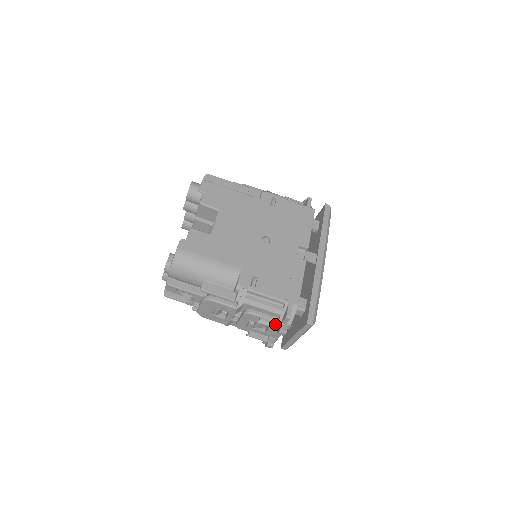
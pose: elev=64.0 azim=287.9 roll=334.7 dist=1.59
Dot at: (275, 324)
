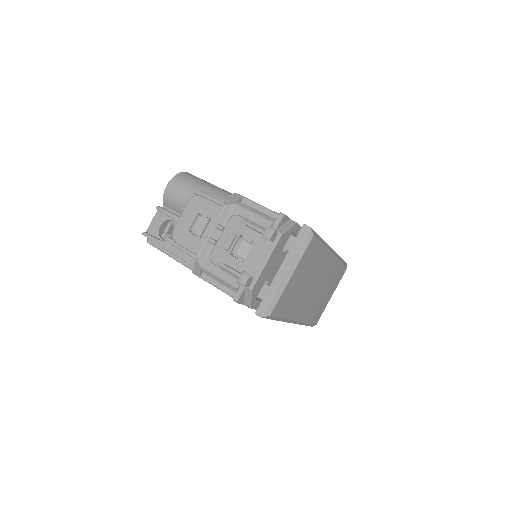
Dot at: (263, 227)
